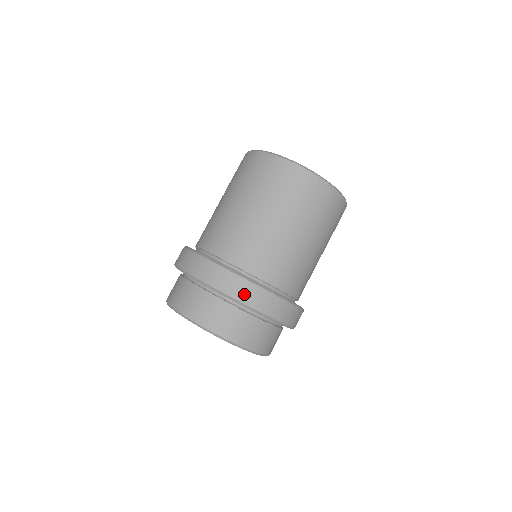
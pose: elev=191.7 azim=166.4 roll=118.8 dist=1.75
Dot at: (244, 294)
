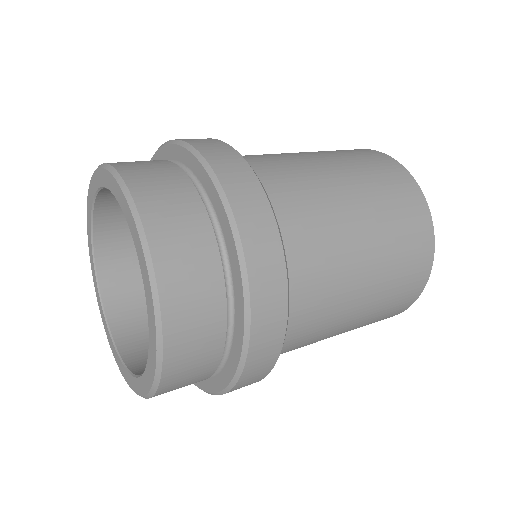
Dot at: (219, 157)
